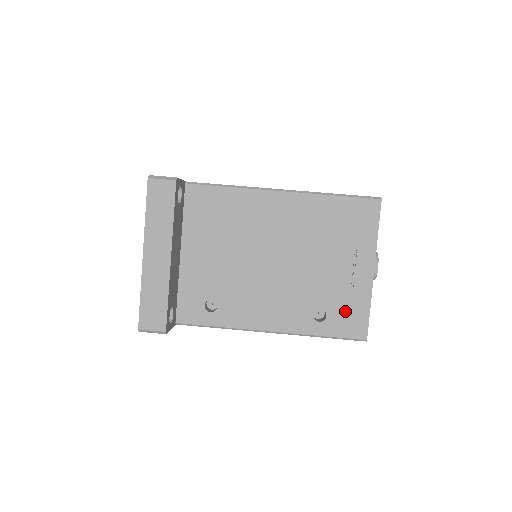
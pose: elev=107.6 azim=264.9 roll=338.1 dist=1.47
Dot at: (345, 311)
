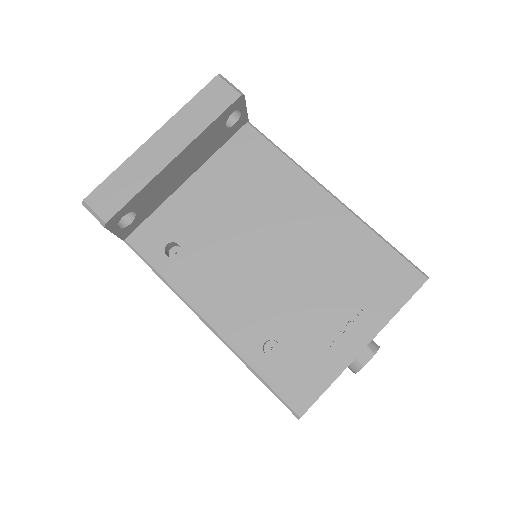
Dot at: (302, 365)
